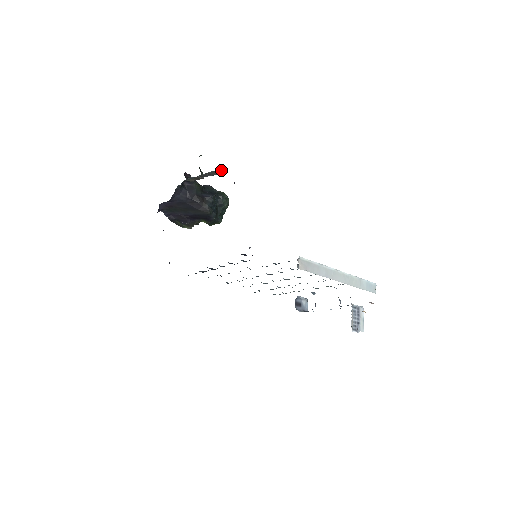
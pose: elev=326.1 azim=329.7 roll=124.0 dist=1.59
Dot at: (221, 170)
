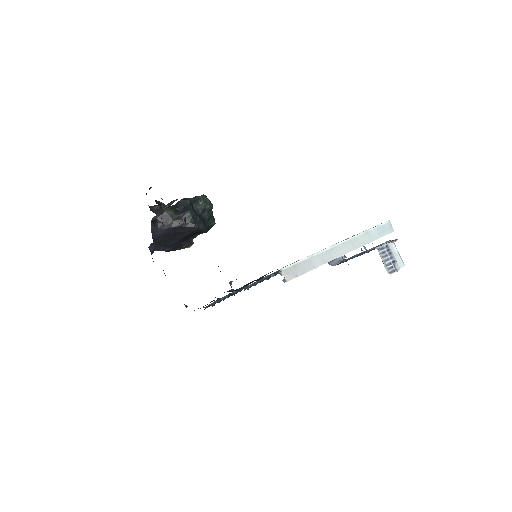
Dot at: (172, 201)
